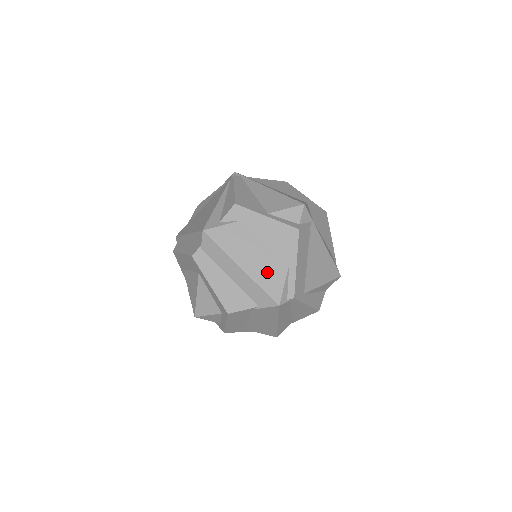
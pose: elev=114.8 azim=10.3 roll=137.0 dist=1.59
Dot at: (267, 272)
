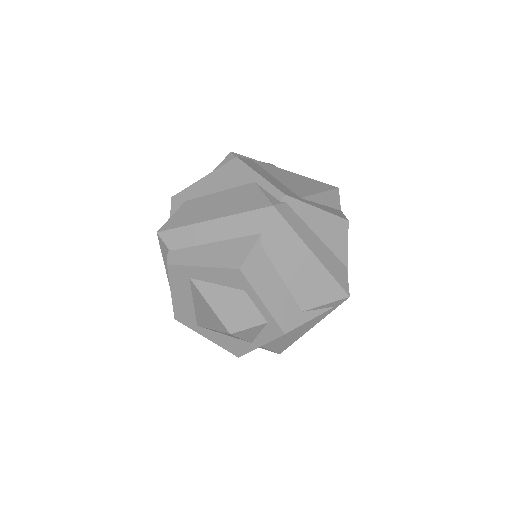
Dot at: (238, 201)
